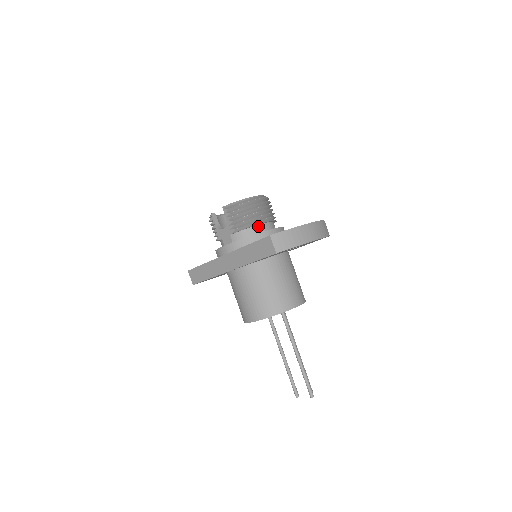
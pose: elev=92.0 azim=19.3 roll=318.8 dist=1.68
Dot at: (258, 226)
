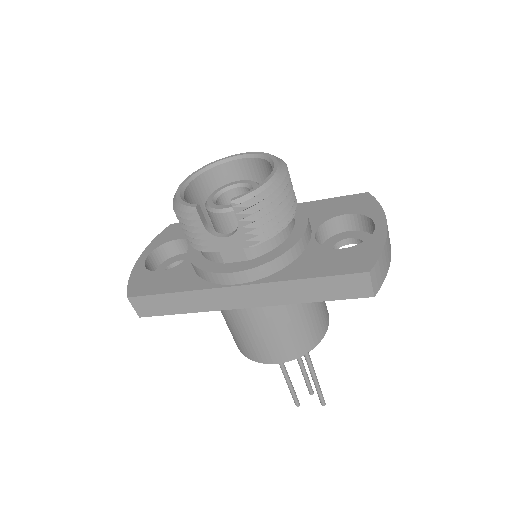
Dot at: (287, 223)
